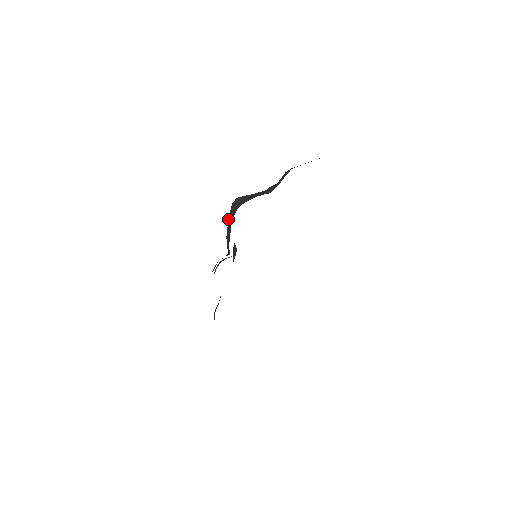
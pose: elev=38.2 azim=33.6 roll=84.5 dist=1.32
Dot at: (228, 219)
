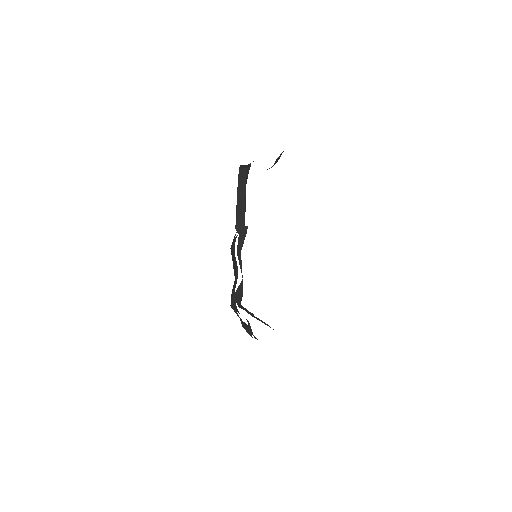
Dot at: (237, 189)
